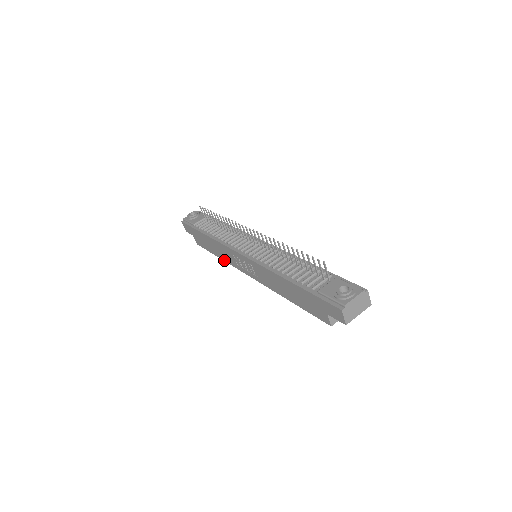
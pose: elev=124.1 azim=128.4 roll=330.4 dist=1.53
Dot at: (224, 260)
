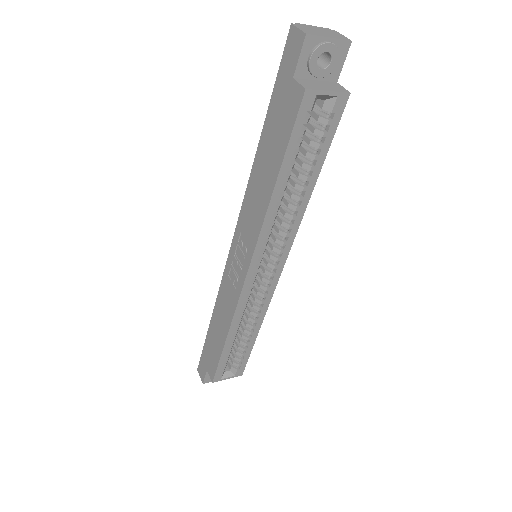
Dot at: (229, 326)
